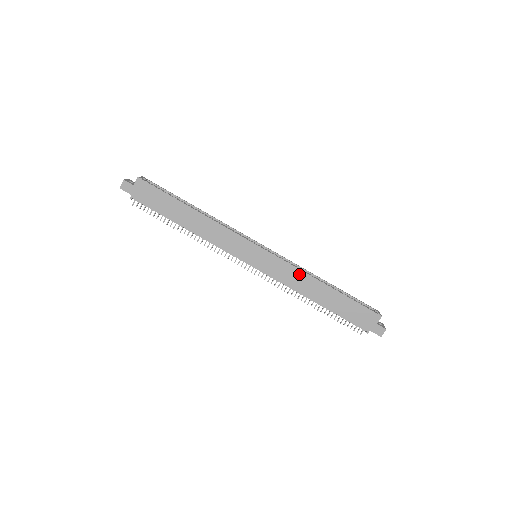
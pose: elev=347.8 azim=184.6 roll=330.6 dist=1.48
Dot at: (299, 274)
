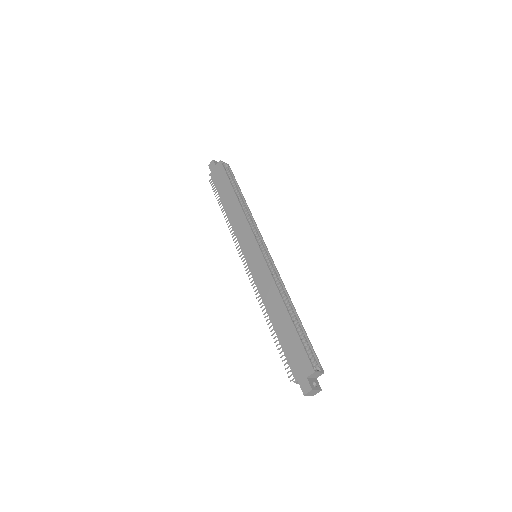
Dot at: (272, 286)
